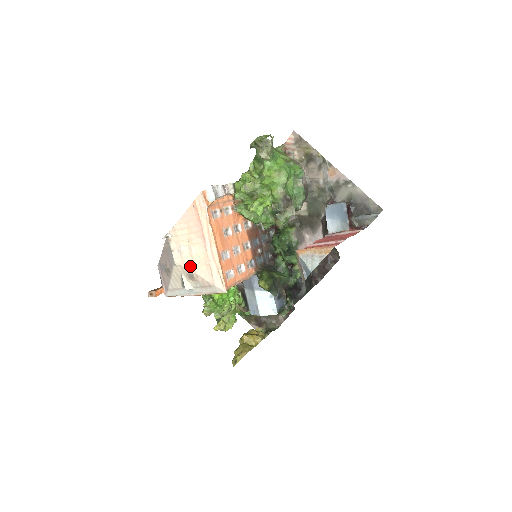
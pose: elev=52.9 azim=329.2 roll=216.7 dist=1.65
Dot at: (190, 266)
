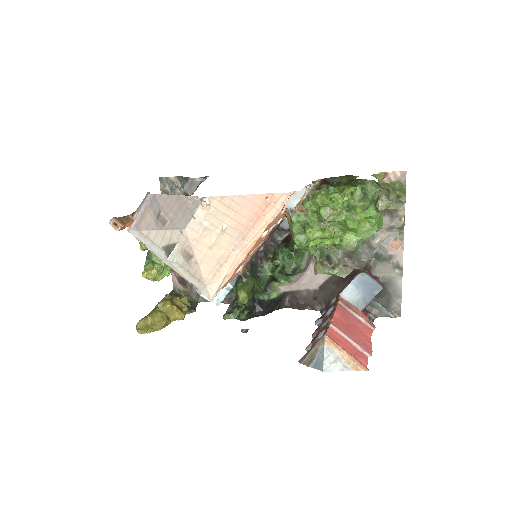
Dot at: (198, 248)
